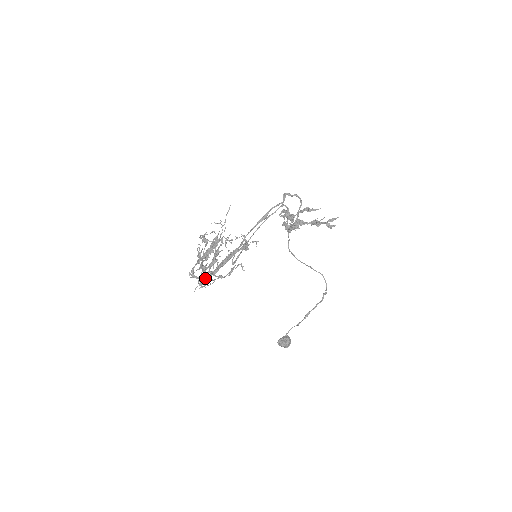
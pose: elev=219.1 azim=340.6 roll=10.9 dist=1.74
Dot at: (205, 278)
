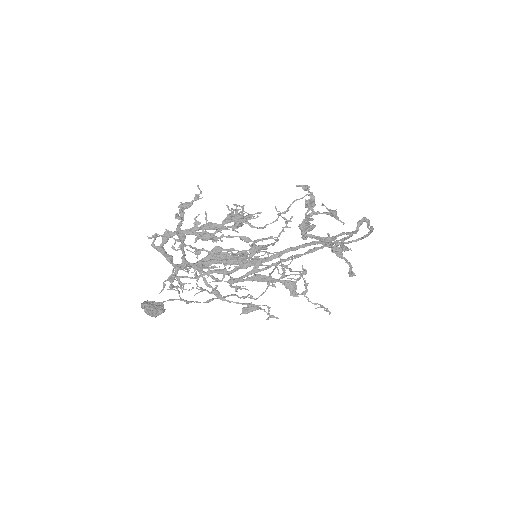
Dot at: (180, 266)
